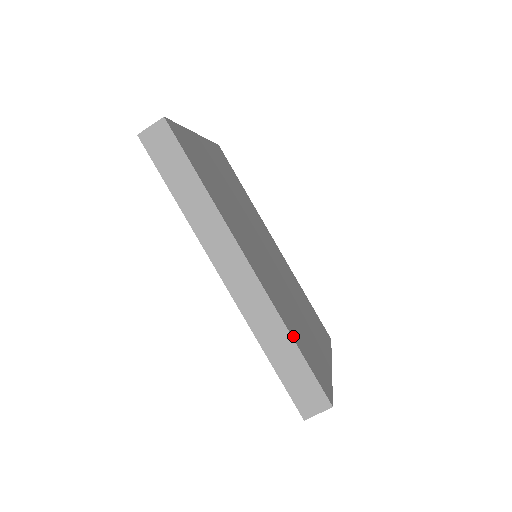
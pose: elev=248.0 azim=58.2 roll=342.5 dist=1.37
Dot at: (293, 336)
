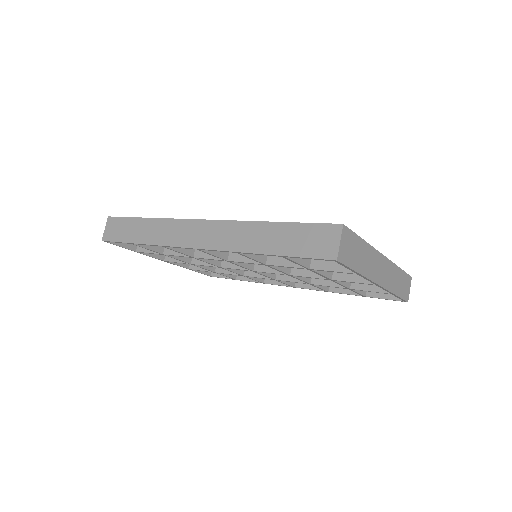
Dot at: (270, 223)
